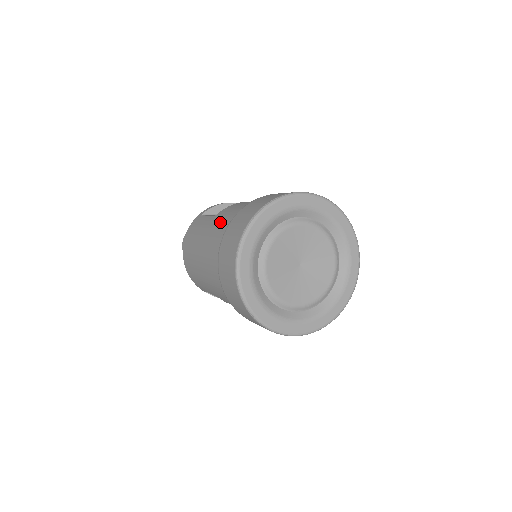
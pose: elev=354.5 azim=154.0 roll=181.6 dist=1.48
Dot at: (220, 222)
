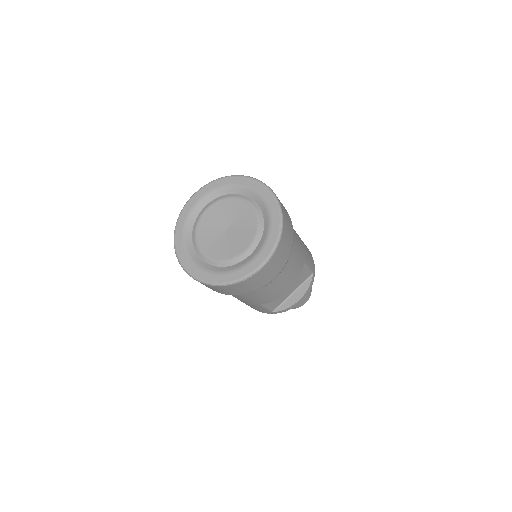
Dot at: occluded
